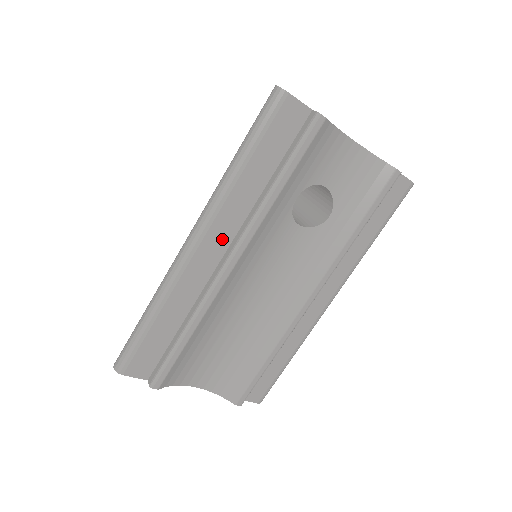
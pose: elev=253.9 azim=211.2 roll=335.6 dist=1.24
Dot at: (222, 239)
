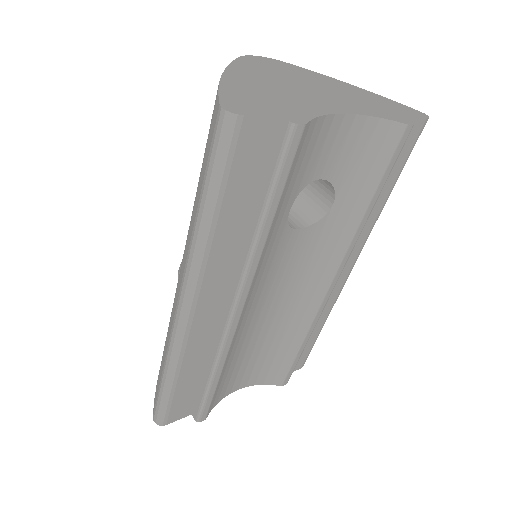
Dot at: (218, 292)
